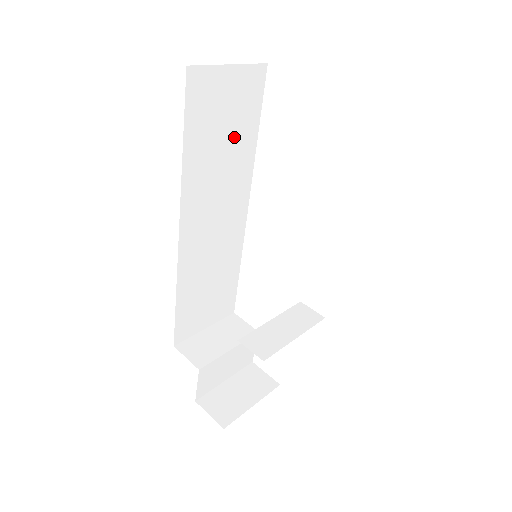
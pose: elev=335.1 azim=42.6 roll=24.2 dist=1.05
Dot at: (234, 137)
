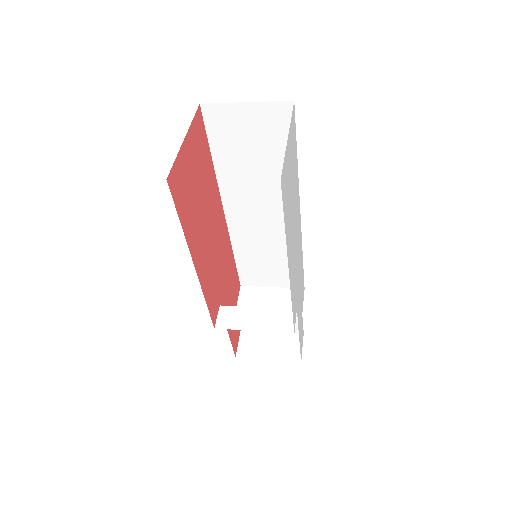
Dot at: (267, 156)
